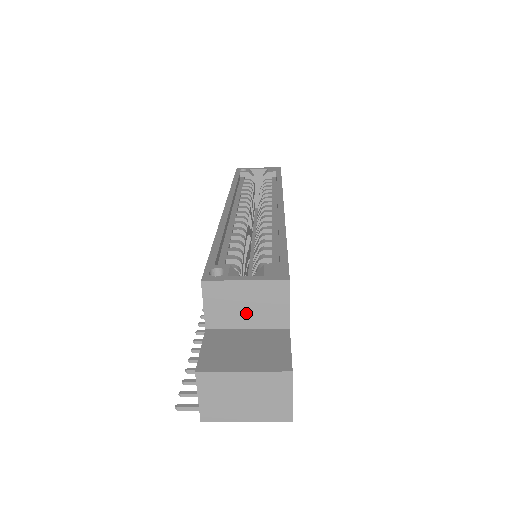
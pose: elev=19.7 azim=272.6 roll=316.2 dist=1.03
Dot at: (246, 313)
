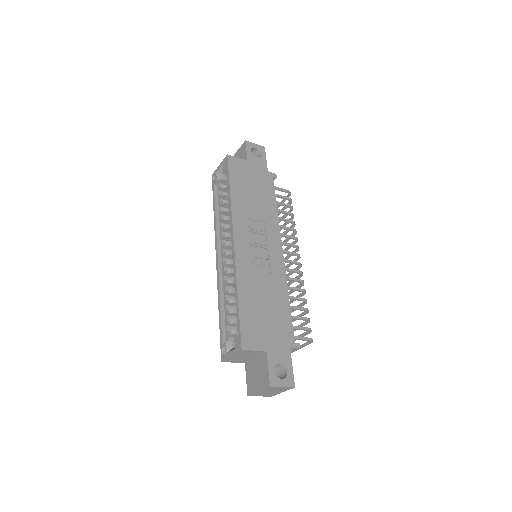
Dot at: (247, 357)
